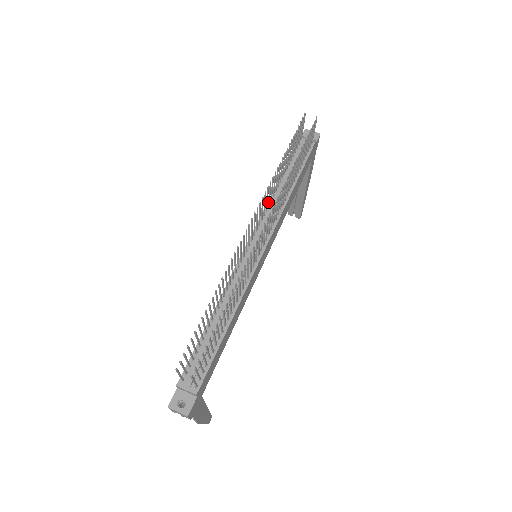
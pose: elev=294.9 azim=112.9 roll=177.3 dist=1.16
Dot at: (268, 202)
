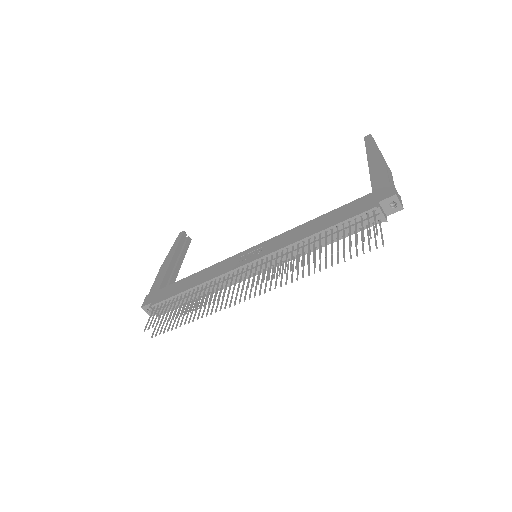
Dot at: (286, 252)
